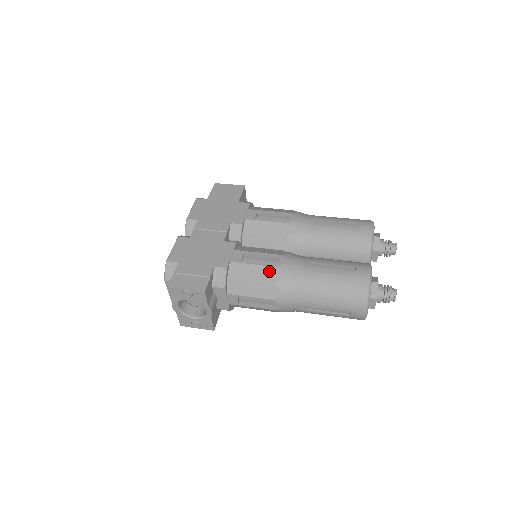
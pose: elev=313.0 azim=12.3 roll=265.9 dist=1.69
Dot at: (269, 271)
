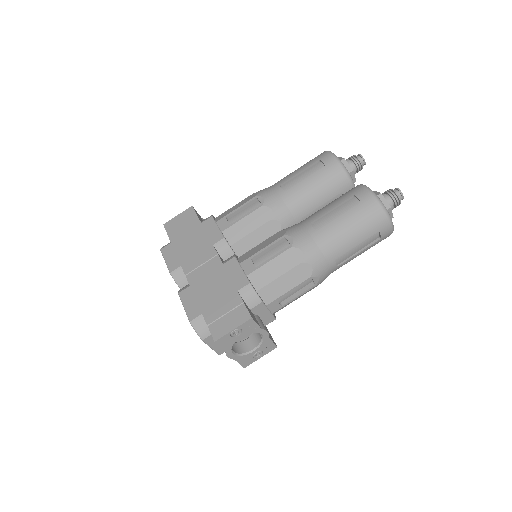
Dot at: (287, 256)
